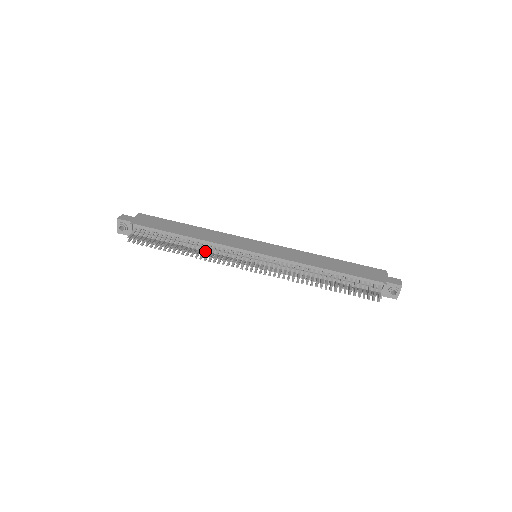
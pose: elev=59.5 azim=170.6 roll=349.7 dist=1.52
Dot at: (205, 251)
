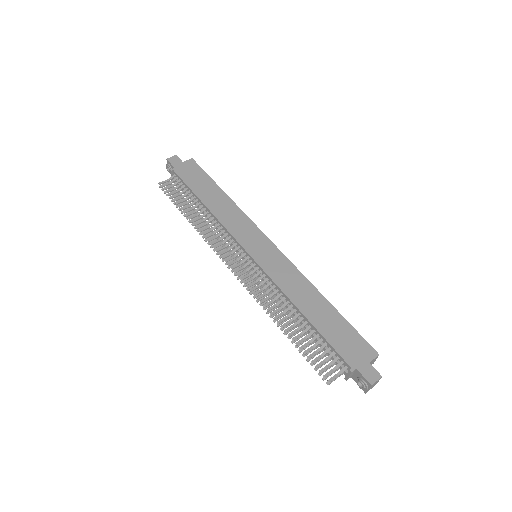
Dot at: occluded
